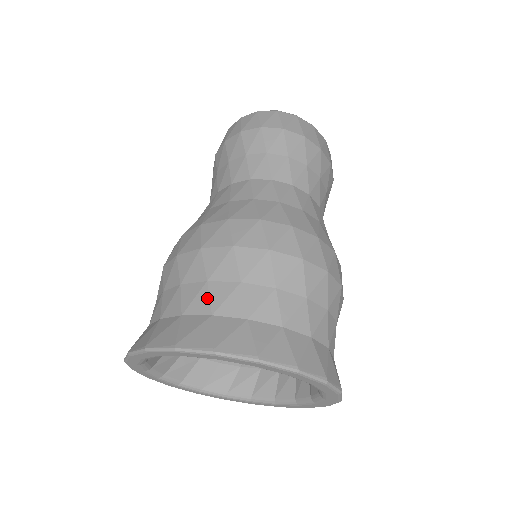
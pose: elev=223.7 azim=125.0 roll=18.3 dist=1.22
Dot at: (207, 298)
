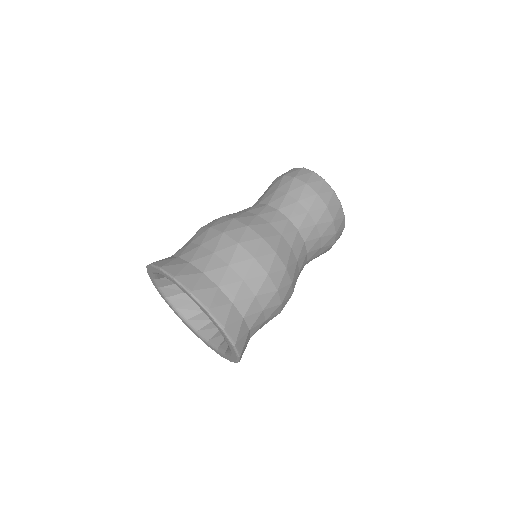
Dot at: (194, 253)
